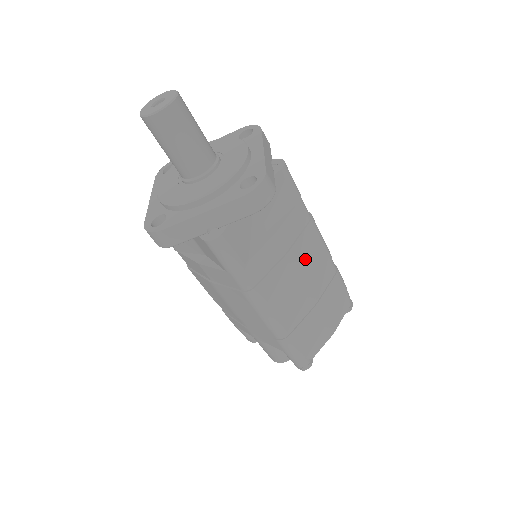
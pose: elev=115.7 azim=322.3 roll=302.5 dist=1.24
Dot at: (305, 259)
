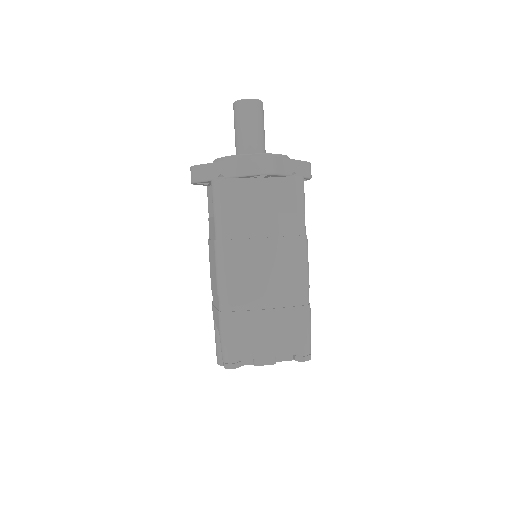
Dot at: (278, 259)
